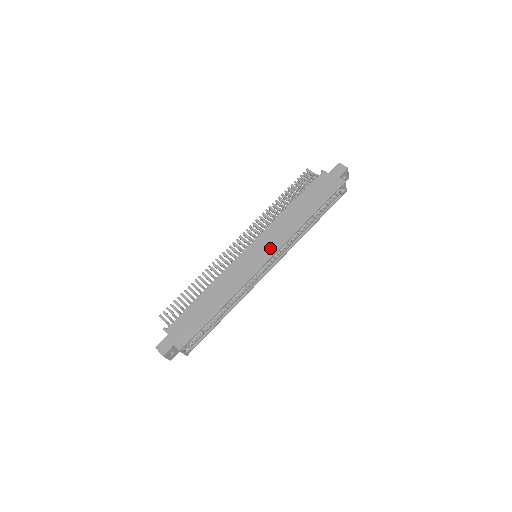
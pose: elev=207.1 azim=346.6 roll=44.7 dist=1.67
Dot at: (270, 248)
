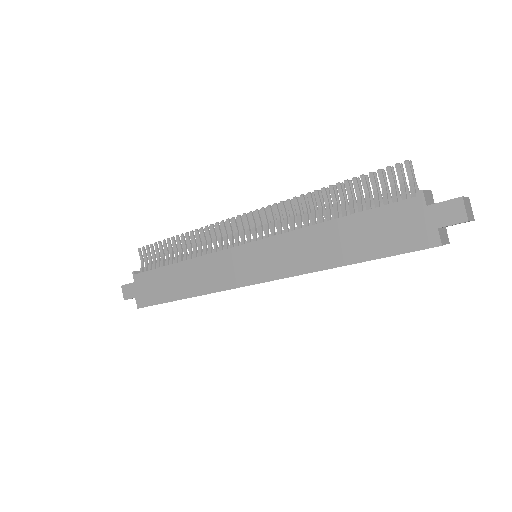
Dot at: (268, 269)
